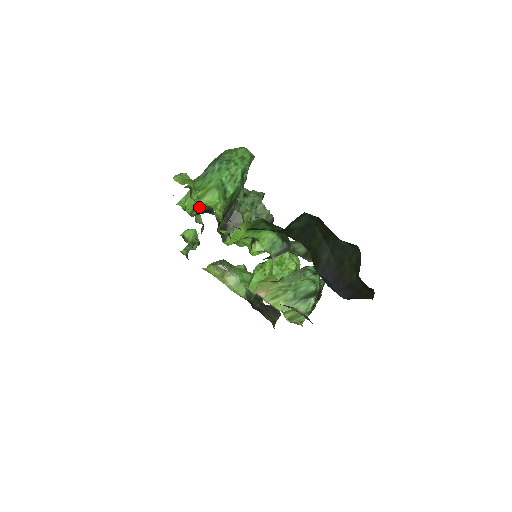
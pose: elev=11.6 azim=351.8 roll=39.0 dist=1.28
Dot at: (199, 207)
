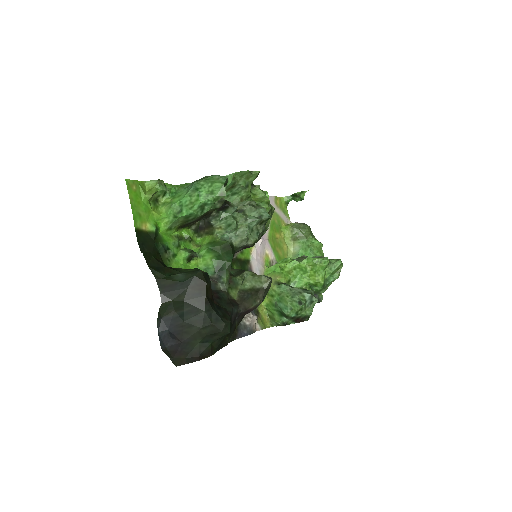
Dot at: occluded
